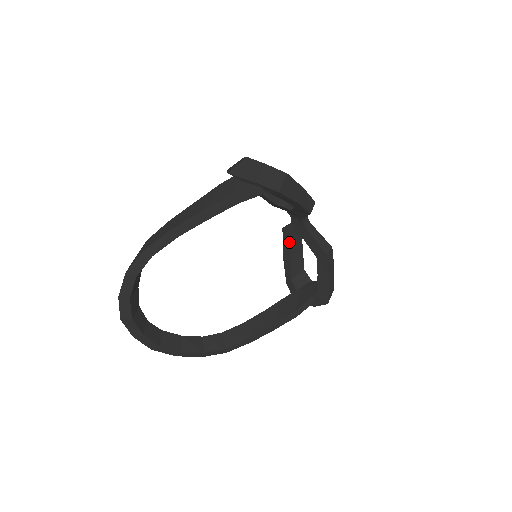
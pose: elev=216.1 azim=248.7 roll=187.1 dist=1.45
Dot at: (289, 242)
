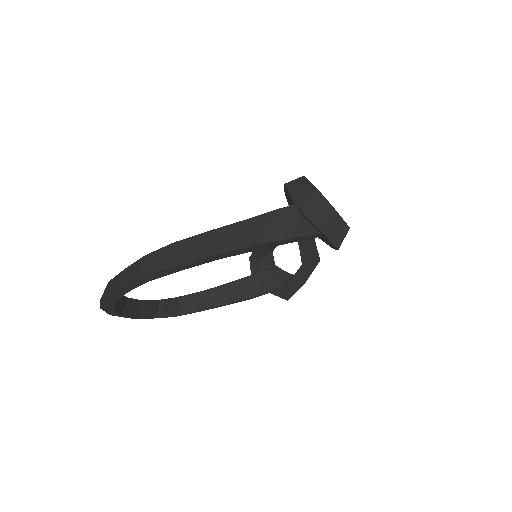
Dot at: occluded
